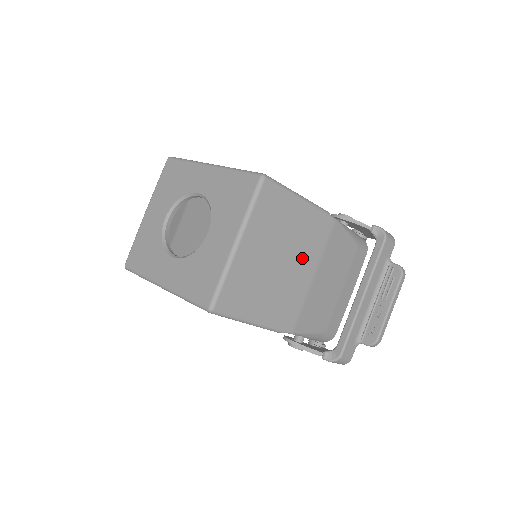
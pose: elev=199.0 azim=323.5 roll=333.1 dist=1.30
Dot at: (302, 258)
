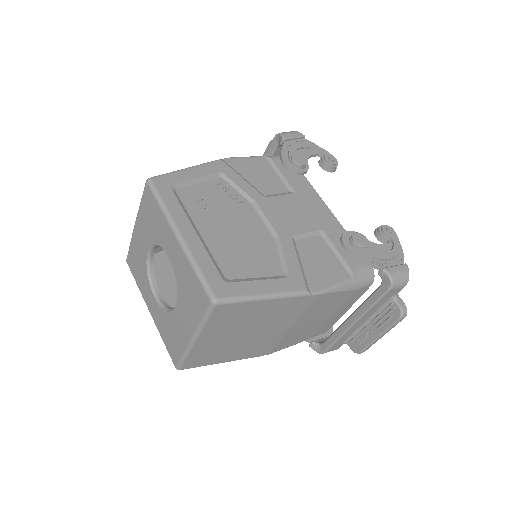
Dot at: (274, 325)
